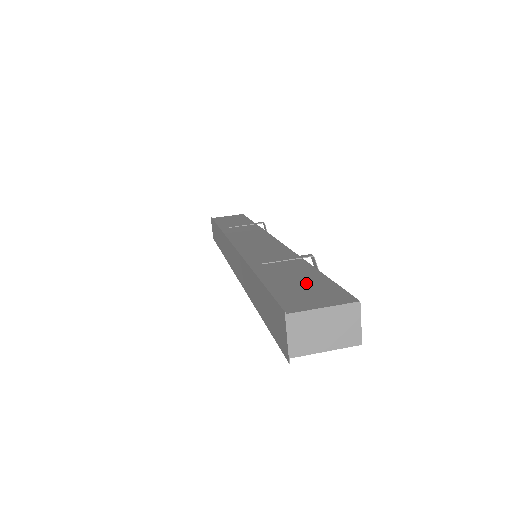
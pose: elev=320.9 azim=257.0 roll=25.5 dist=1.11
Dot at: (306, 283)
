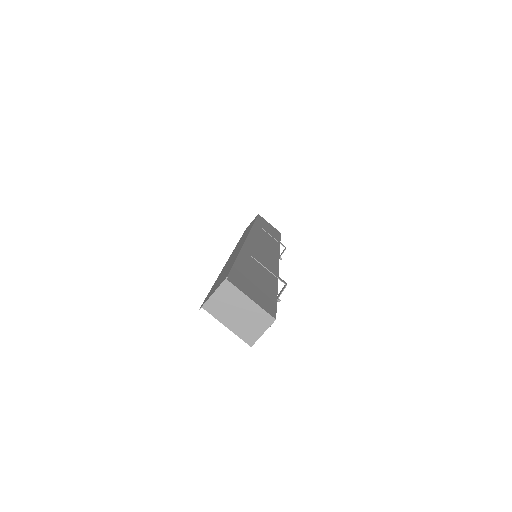
Dot at: (260, 285)
